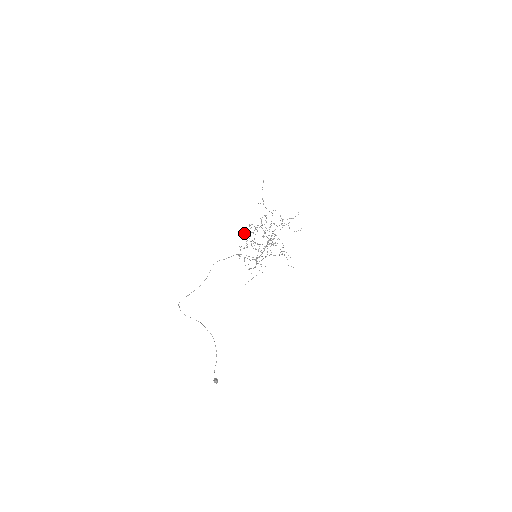
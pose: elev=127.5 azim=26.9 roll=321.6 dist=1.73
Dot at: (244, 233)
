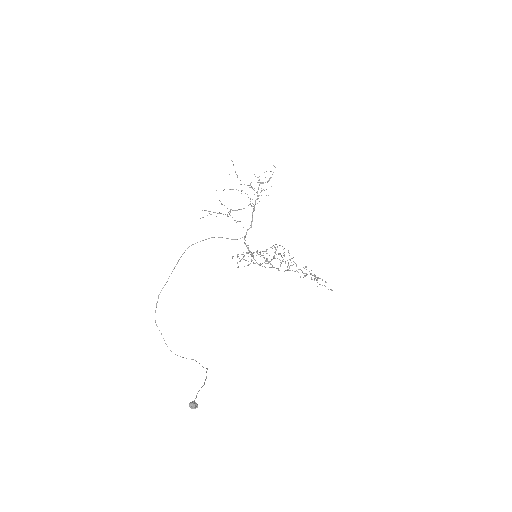
Dot at: (248, 252)
